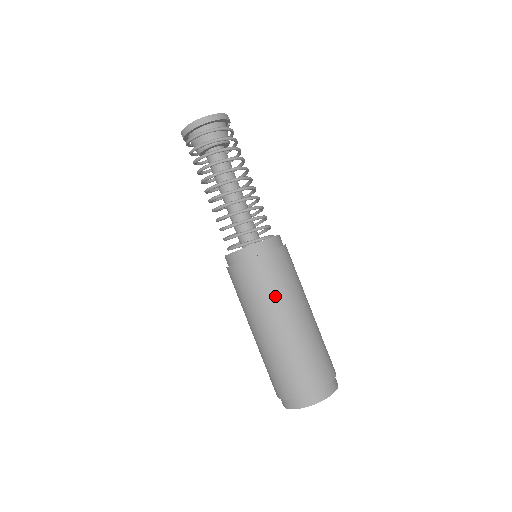
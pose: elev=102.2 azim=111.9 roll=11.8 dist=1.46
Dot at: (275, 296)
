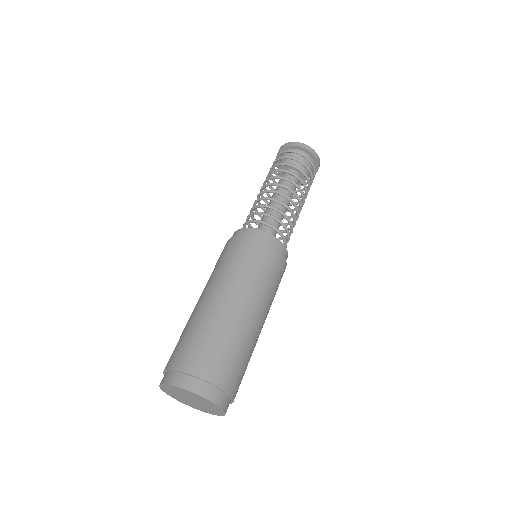
Dot at: (249, 277)
